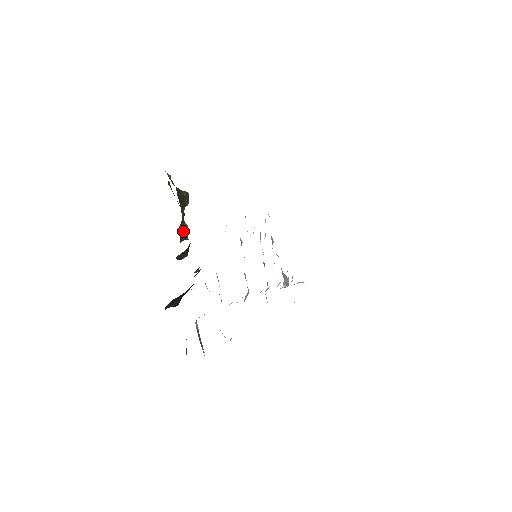
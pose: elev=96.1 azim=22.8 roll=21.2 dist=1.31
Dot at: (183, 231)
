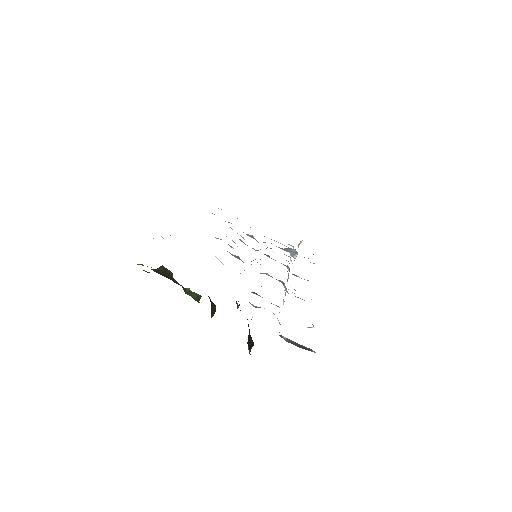
Dot at: (192, 294)
